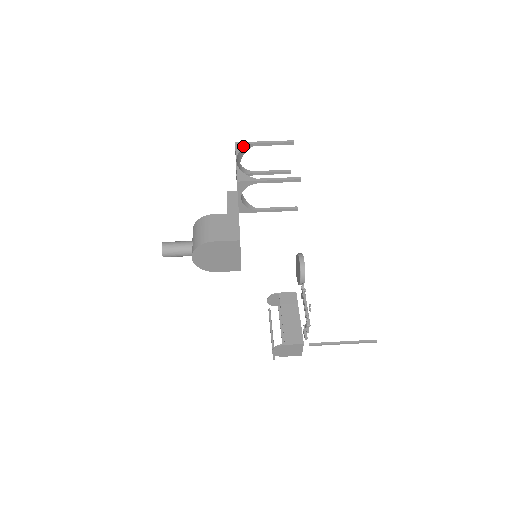
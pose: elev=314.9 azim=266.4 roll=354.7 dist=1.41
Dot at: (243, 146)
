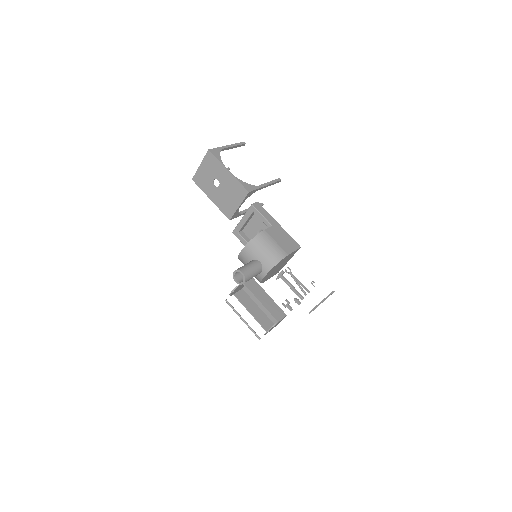
Dot at: (218, 153)
